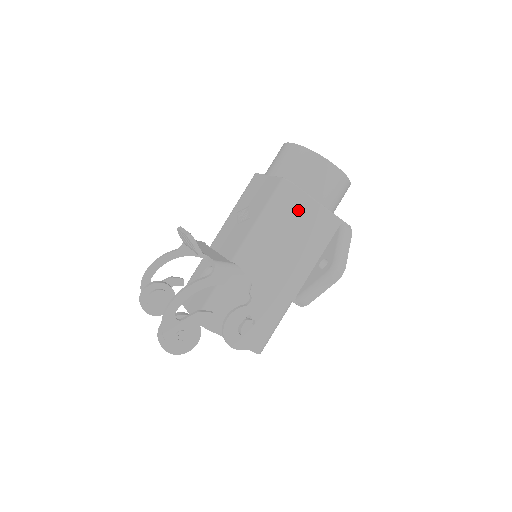
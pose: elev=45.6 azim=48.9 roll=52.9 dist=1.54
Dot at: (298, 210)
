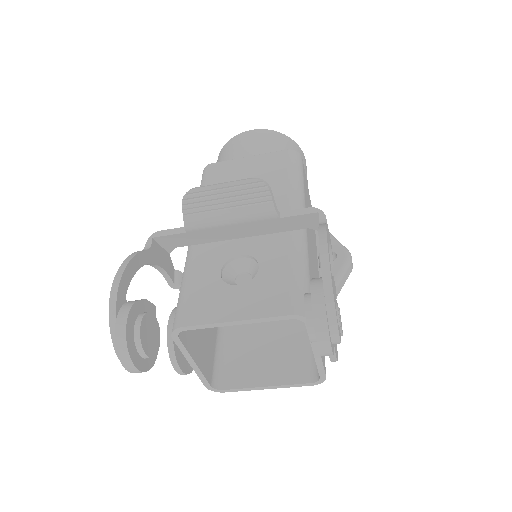
Dot at: (306, 188)
